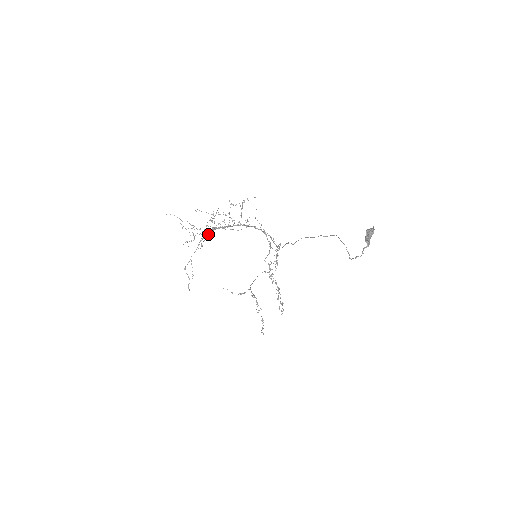
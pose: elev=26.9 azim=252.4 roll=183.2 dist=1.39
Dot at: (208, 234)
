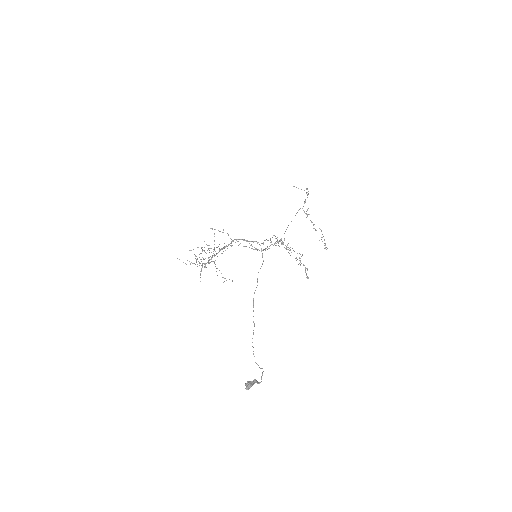
Dot at: occluded
